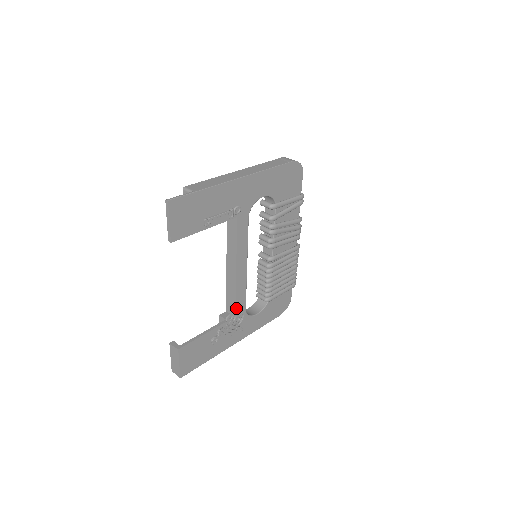
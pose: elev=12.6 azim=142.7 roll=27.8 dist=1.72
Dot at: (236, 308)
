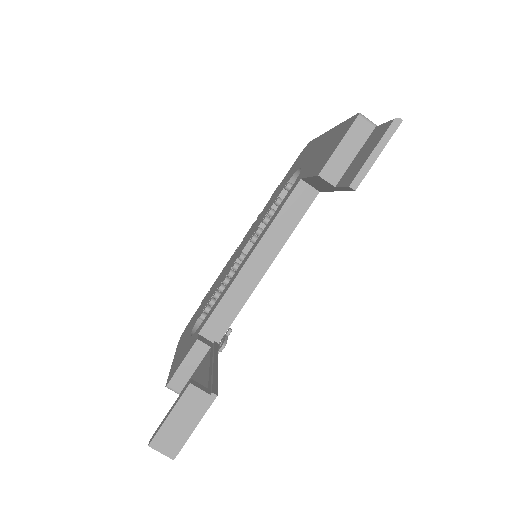
Dot at: (226, 330)
